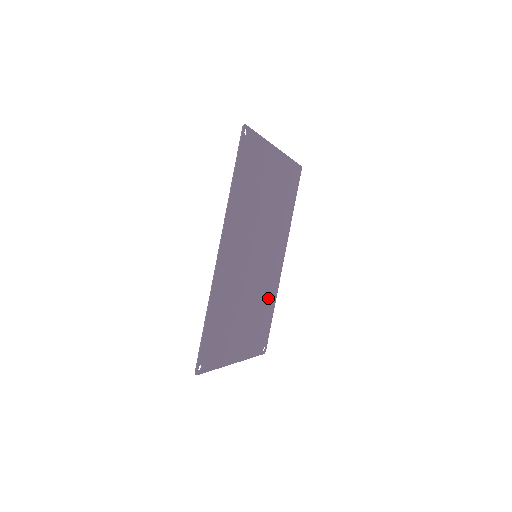
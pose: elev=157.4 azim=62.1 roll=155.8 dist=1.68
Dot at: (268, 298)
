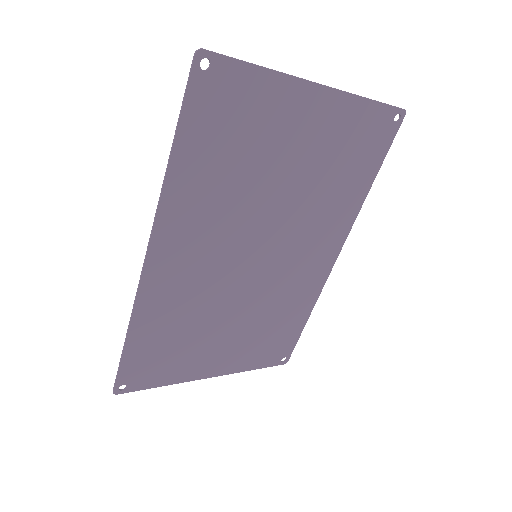
Dot at: (293, 304)
